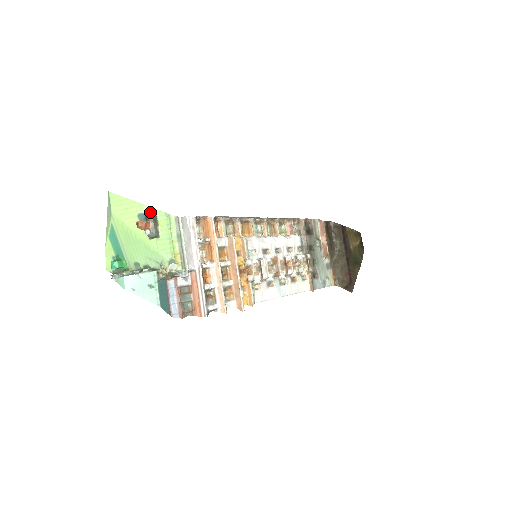
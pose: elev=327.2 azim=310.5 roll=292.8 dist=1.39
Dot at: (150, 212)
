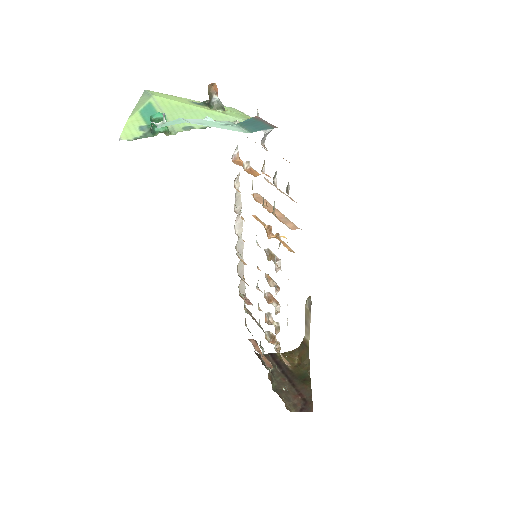
Dot at: occluded
